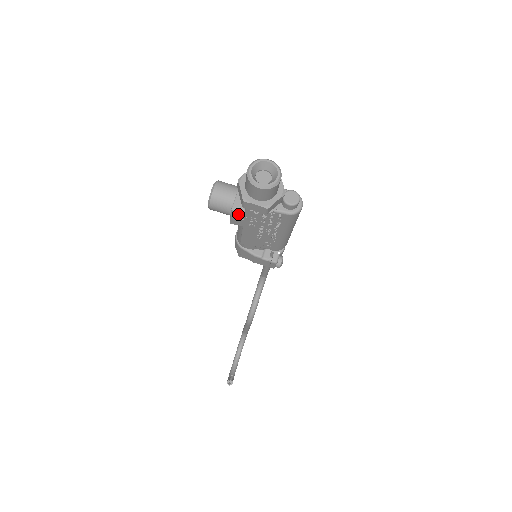
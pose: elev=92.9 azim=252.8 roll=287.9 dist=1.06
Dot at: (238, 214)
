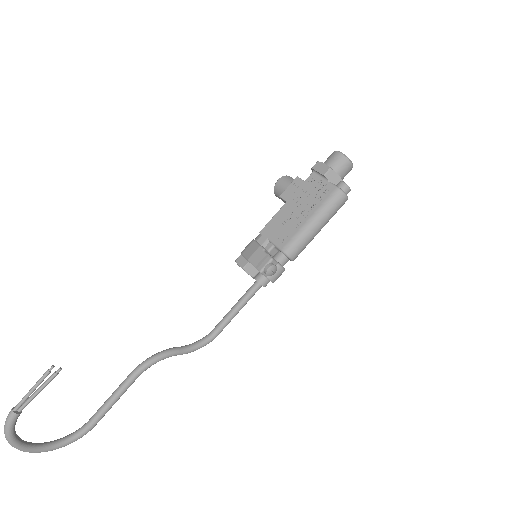
Dot at: (297, 183)
